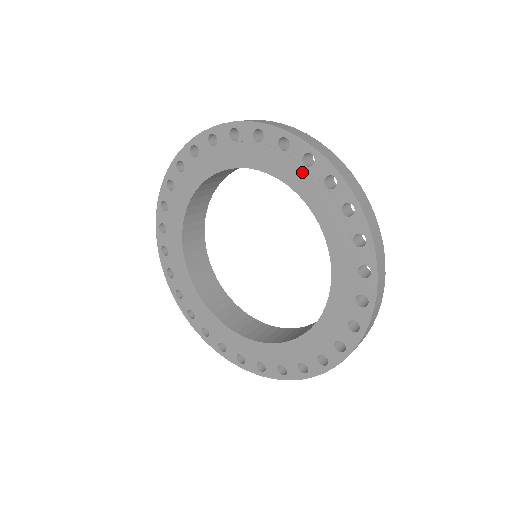
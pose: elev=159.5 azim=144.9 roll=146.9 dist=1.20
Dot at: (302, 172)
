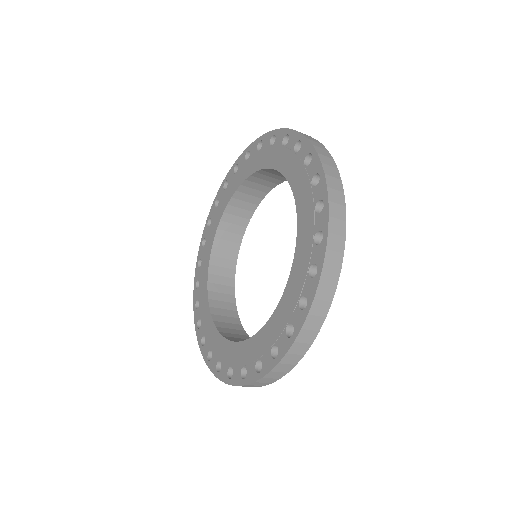
Dot at: (301, 171)
